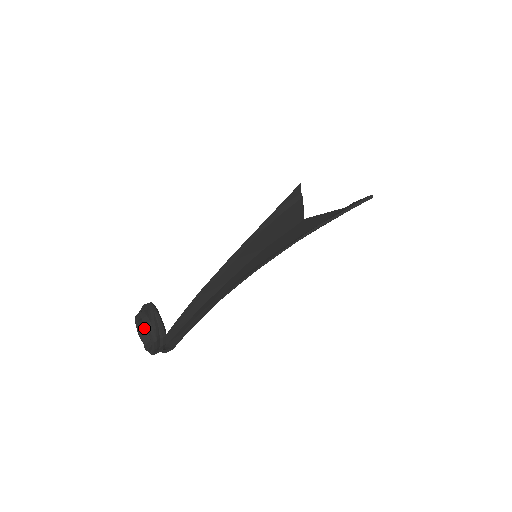
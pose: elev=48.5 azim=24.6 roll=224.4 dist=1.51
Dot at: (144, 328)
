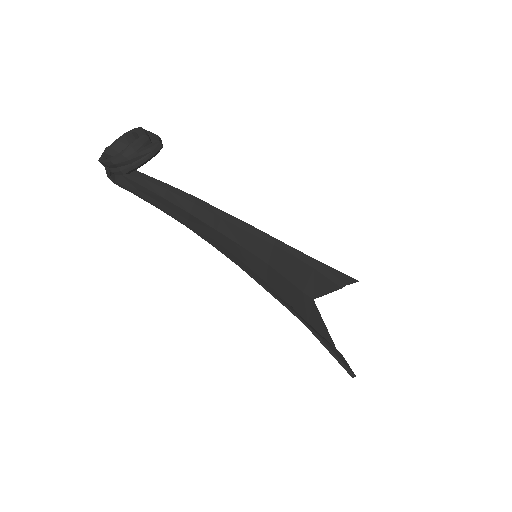
Dot at: (131, 141)
